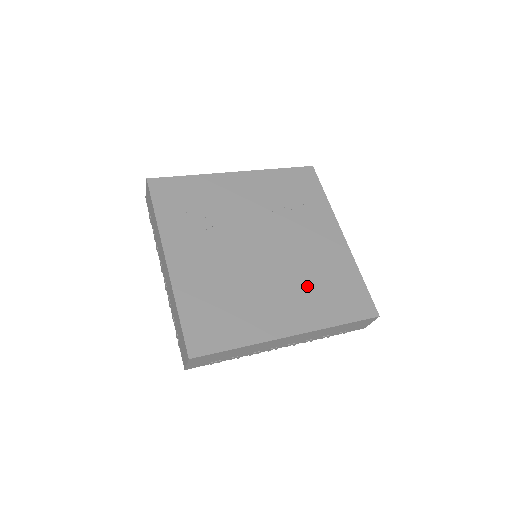
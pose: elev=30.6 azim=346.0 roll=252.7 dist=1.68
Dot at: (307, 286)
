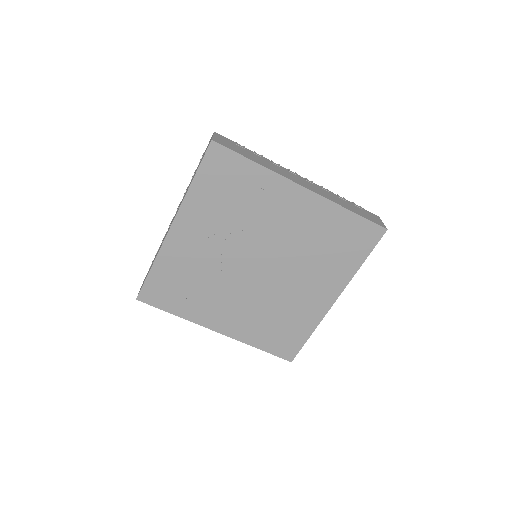
Dot at: (315, 261)
